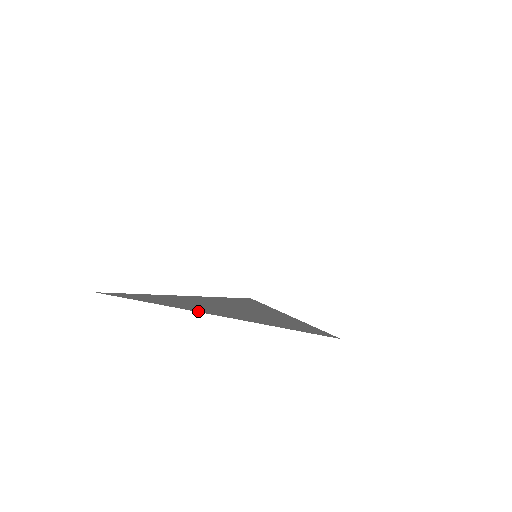
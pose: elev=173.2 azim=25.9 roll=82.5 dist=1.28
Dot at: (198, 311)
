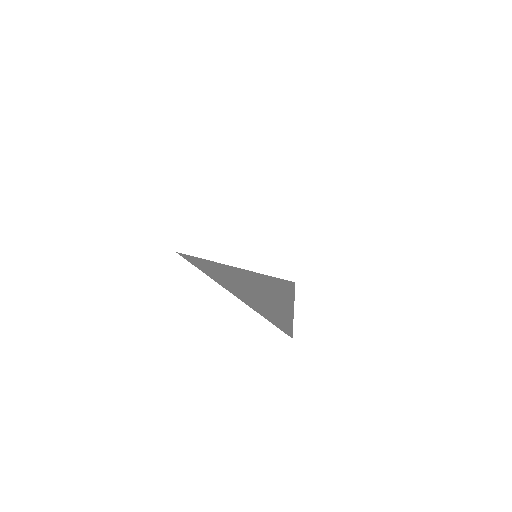
Dot at: (222, 285)
